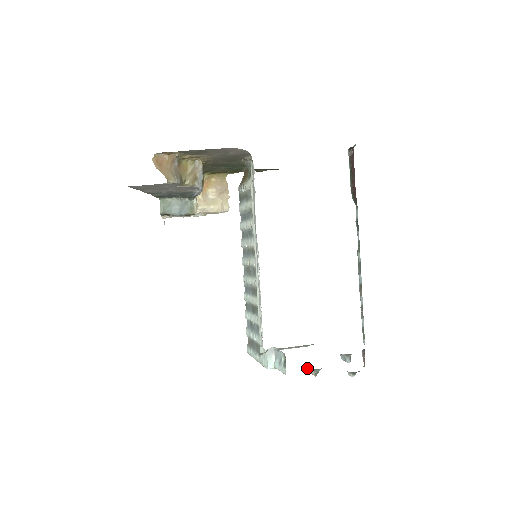
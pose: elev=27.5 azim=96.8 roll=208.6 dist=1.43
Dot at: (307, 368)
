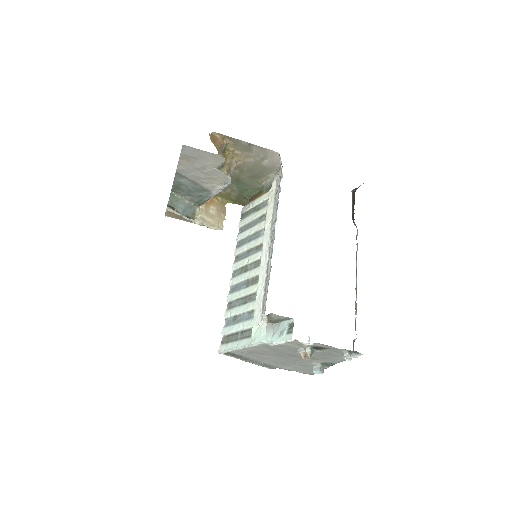
Dot at: (300, 351)
